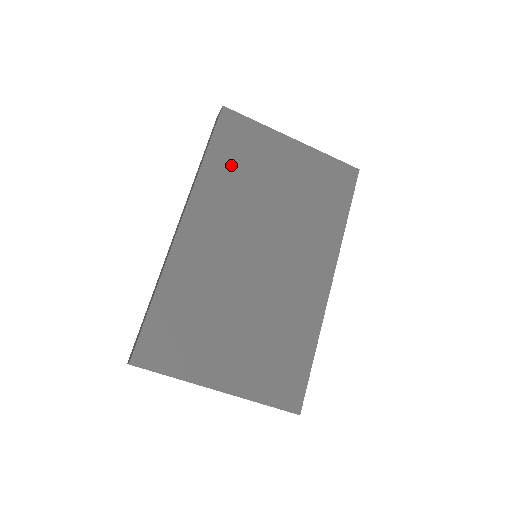
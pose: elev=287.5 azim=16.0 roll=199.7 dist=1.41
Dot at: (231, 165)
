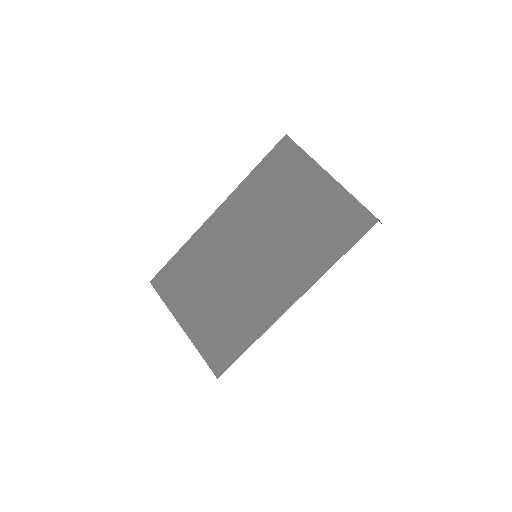
Dot at: (268, 182)
